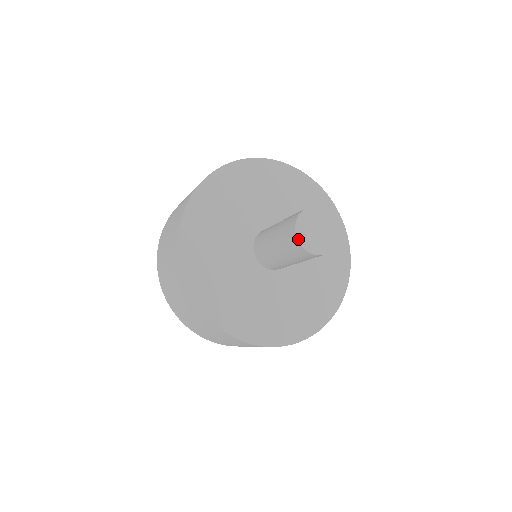
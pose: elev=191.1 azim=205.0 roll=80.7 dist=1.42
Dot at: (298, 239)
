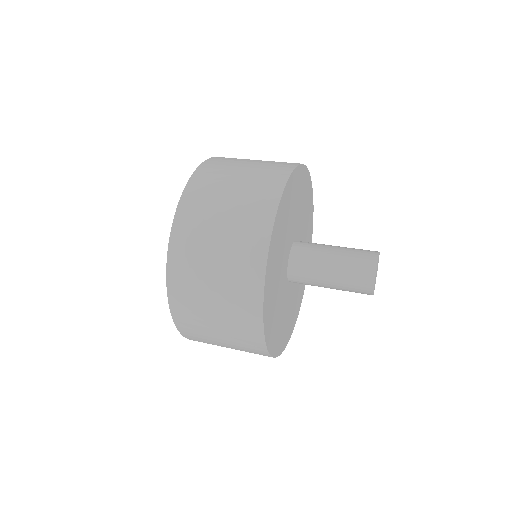
Dot at: (375, 277)
